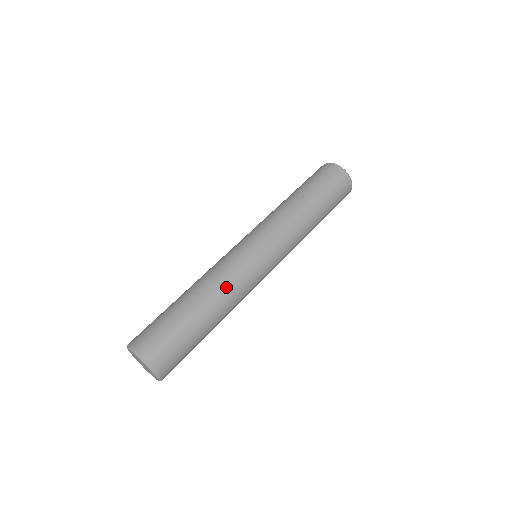
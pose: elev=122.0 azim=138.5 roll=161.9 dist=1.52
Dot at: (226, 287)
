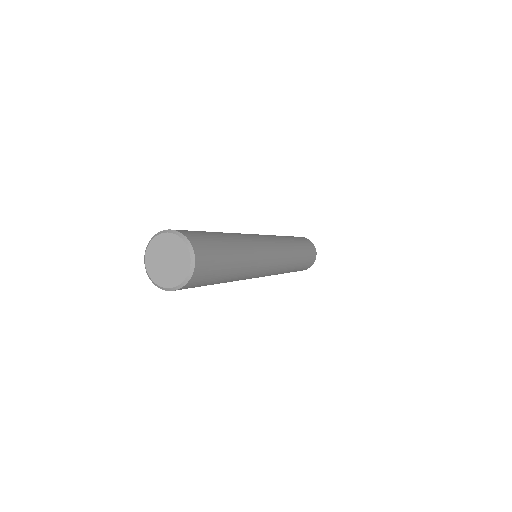
Dot at: occluded
